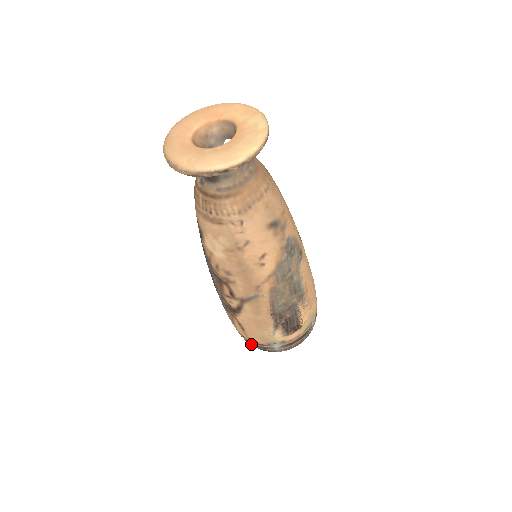
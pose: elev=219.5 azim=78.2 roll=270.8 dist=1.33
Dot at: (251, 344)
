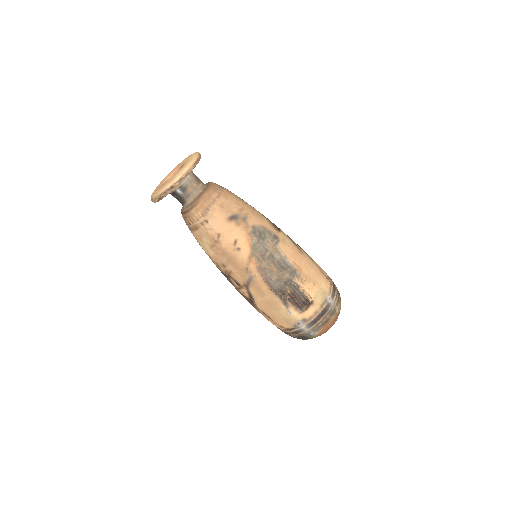
Dot at: (289, 335)
